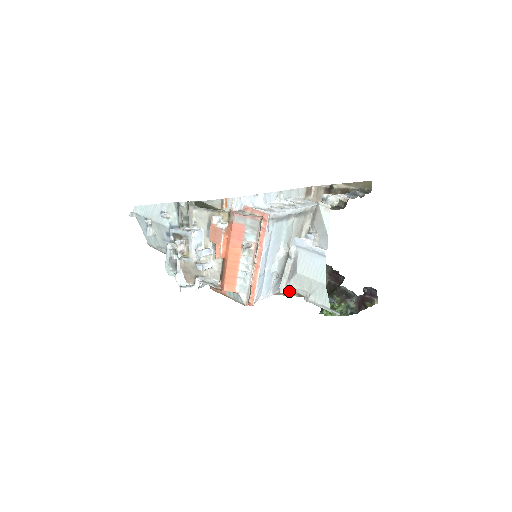
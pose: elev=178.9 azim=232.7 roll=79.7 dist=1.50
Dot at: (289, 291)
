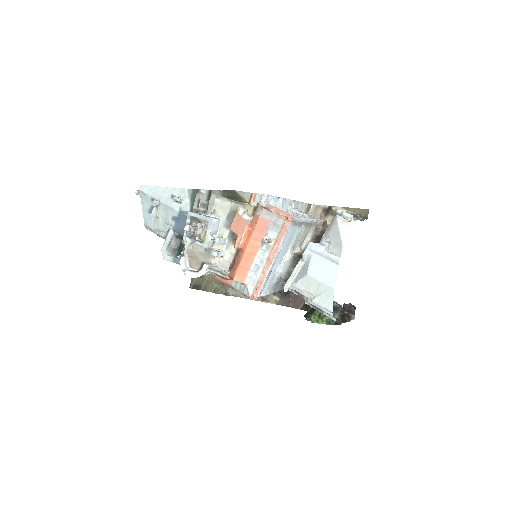
Dot at: (267, 298)
